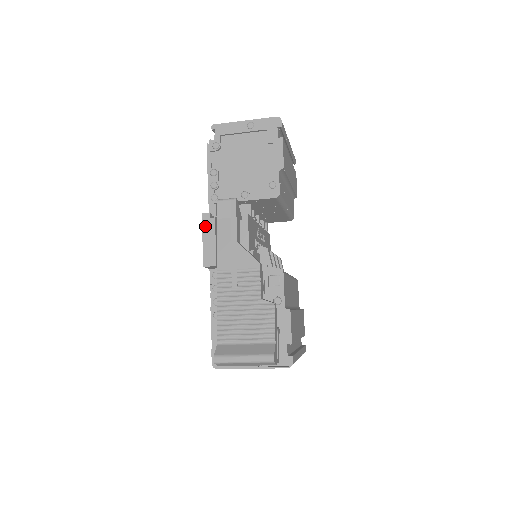
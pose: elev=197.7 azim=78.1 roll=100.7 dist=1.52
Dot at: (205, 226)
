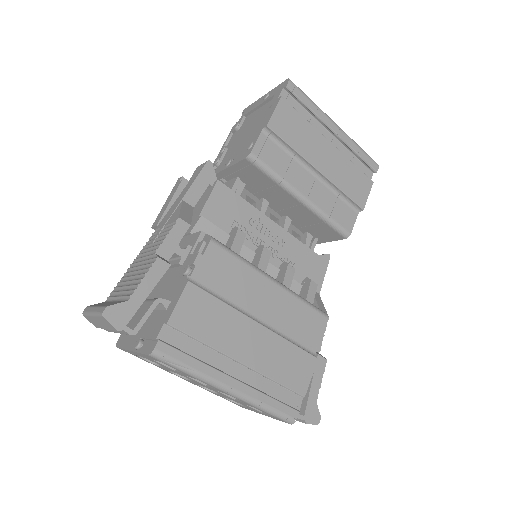
Dot at: (173, 189)
